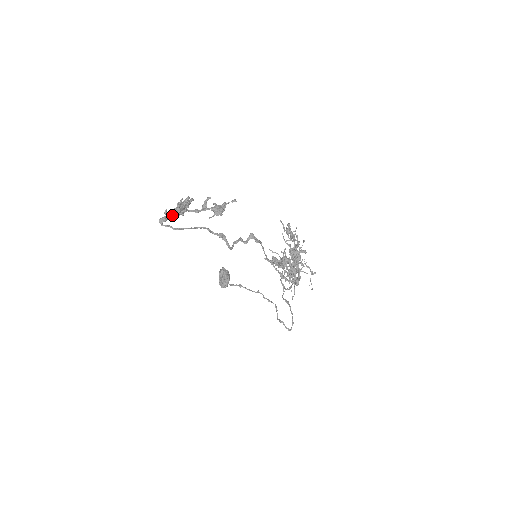
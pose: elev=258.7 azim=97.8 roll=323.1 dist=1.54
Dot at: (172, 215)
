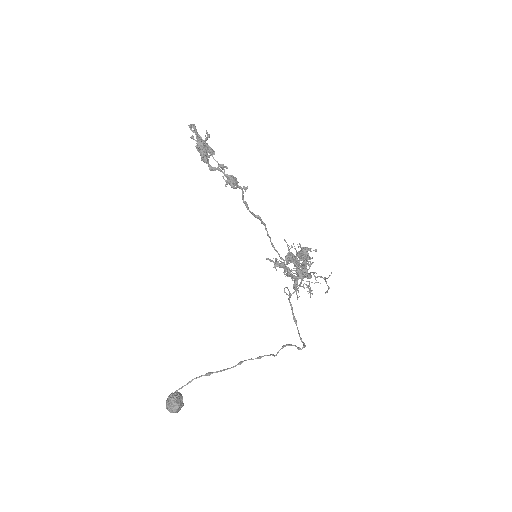
Dot at: (198, 137)
